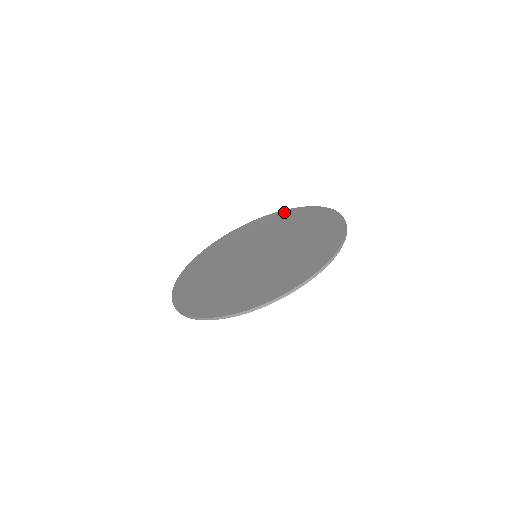
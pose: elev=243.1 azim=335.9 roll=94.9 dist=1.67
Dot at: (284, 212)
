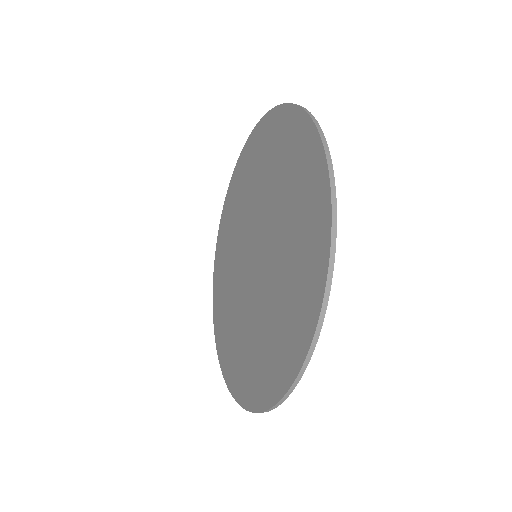
Dot at: (271, 118)
